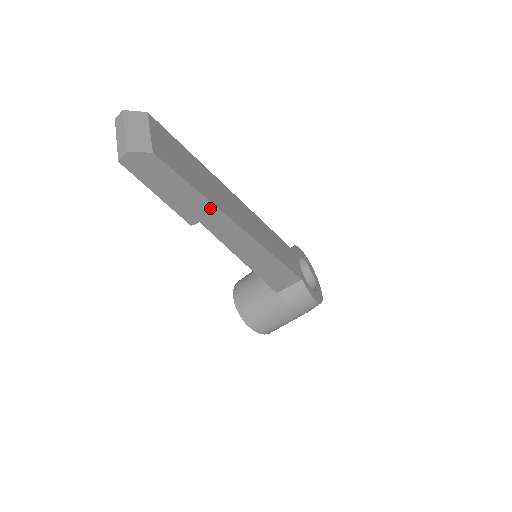
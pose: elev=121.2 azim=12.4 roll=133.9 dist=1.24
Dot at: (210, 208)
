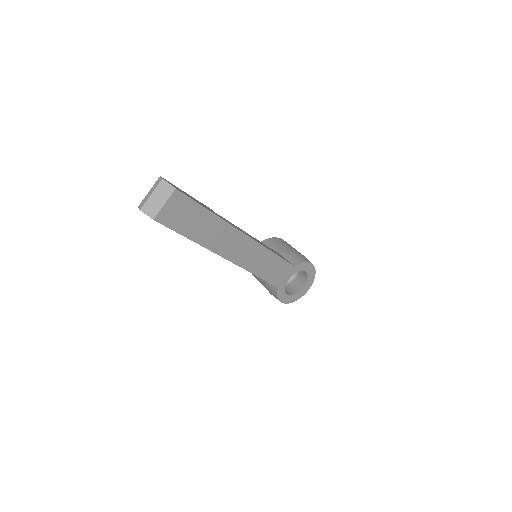
Dot at: (198, 243)
